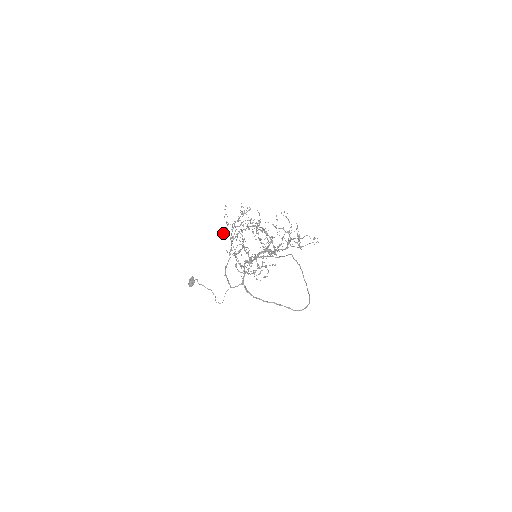
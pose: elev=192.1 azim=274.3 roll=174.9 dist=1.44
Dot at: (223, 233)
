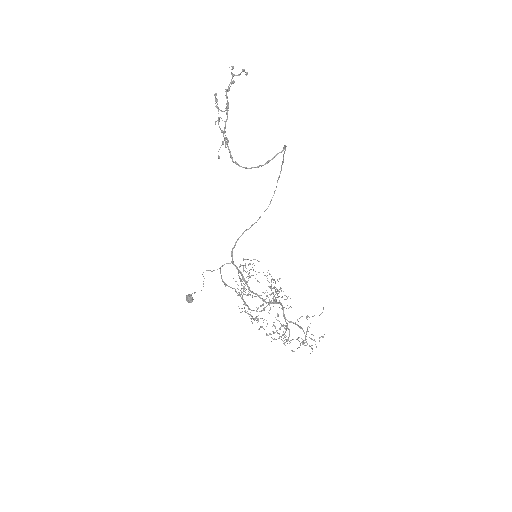
Dot at: (242, 311)
